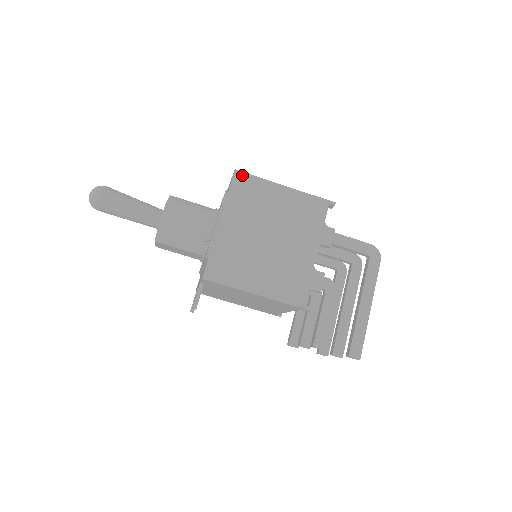
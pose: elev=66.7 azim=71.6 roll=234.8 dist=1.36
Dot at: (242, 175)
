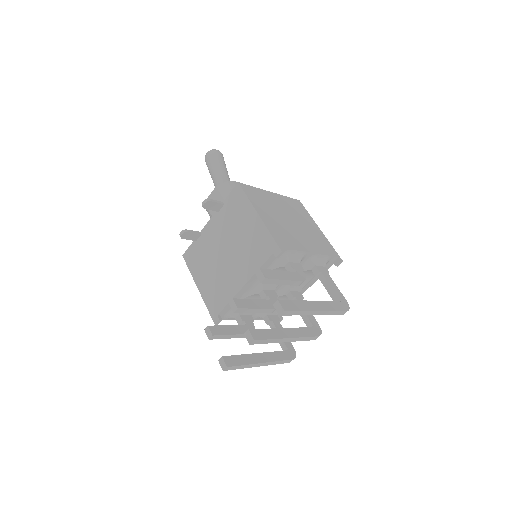
Dot at: (301, 204)
